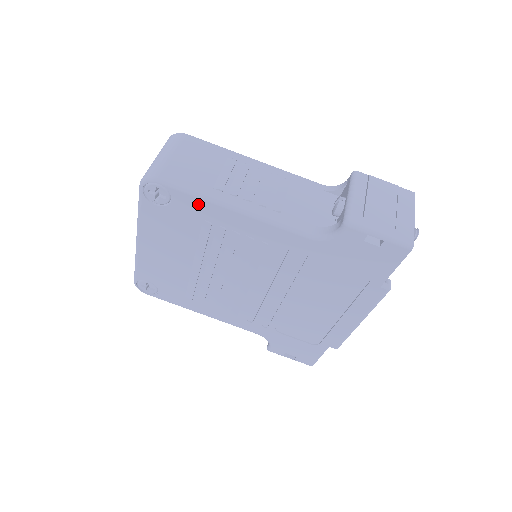
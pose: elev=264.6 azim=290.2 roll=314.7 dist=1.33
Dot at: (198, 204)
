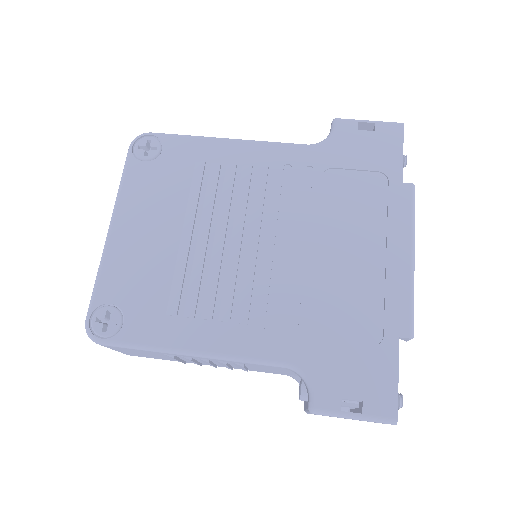
Dot at: (190, 145)
